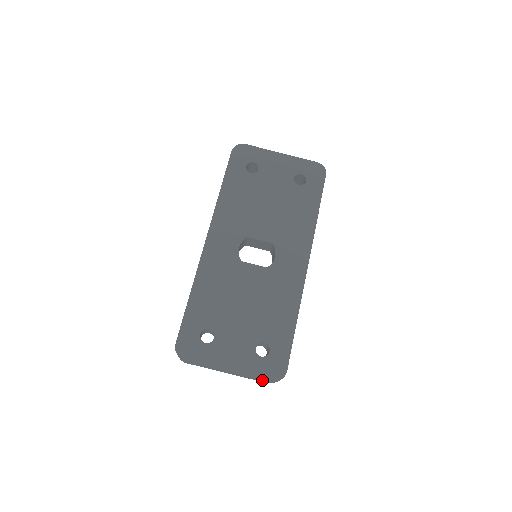
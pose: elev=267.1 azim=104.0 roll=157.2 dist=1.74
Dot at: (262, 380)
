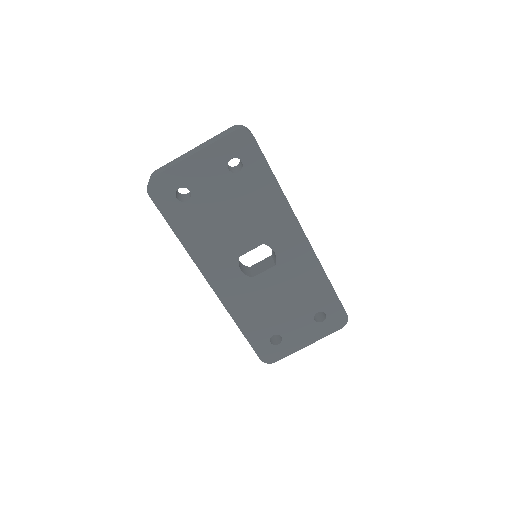
Dot at: occluded
